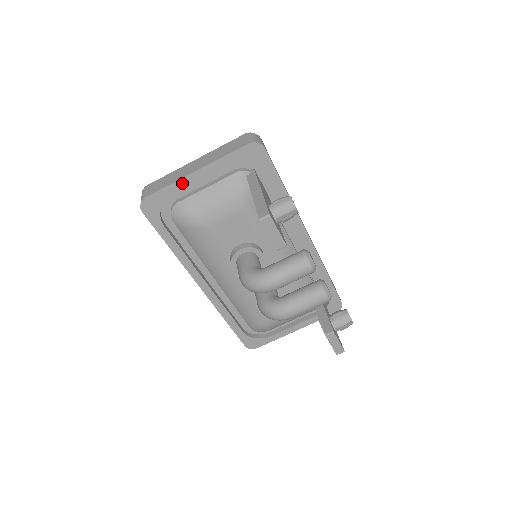
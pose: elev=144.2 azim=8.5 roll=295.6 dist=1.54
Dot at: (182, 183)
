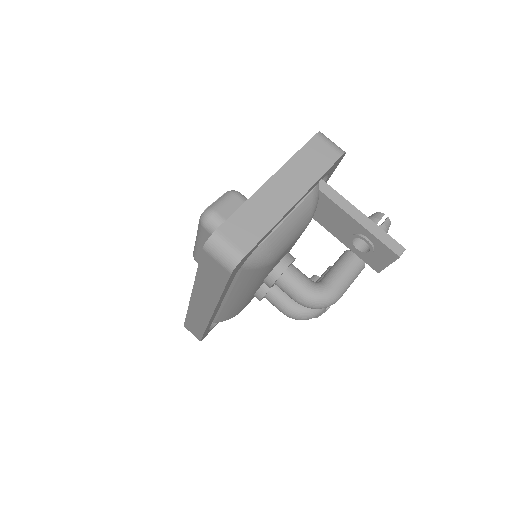
Dot at: (280, 221)
